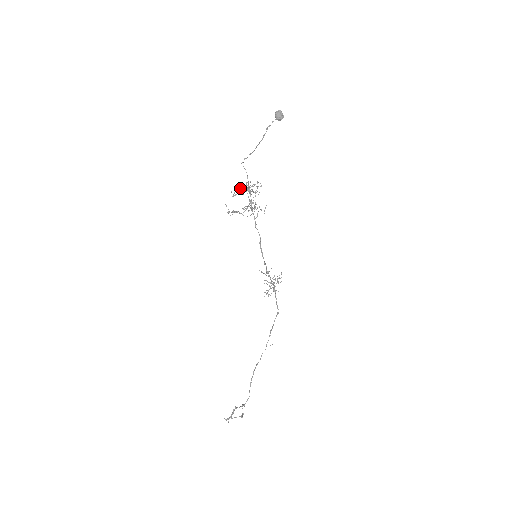
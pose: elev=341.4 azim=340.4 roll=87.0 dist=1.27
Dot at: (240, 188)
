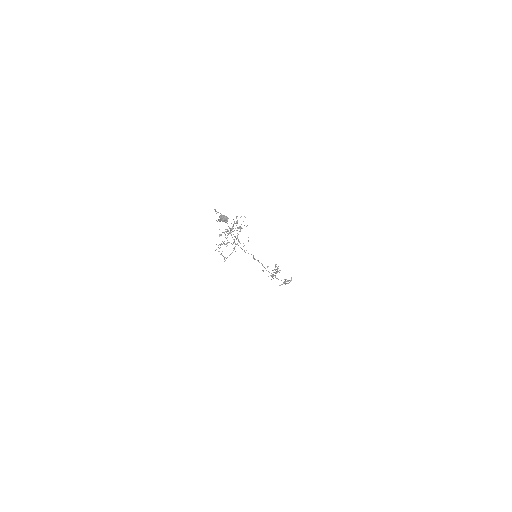
Dot at: occluded
